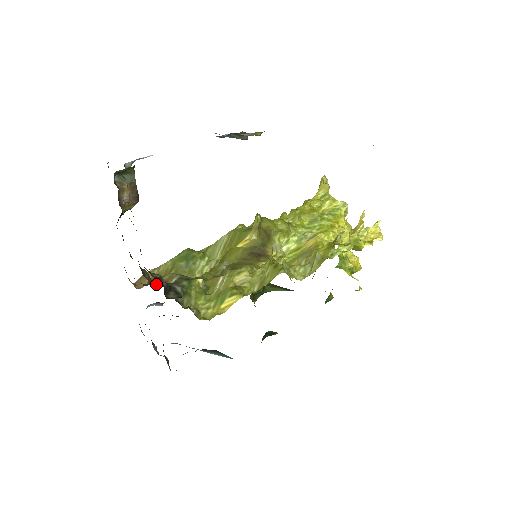
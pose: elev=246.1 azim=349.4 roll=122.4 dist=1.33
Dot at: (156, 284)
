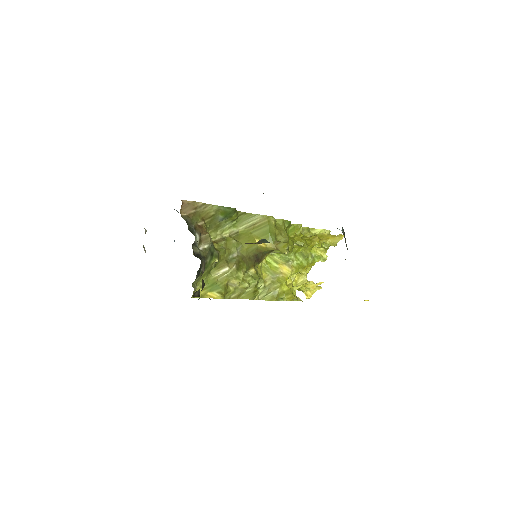
Dot at: (195, 248)
